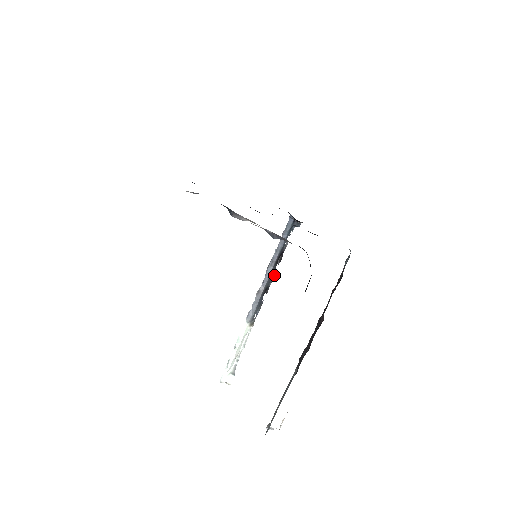
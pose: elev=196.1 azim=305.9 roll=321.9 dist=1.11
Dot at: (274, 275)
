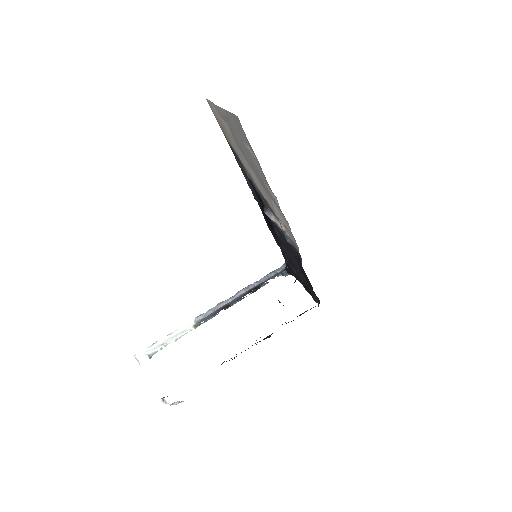
Dot at: occluded
